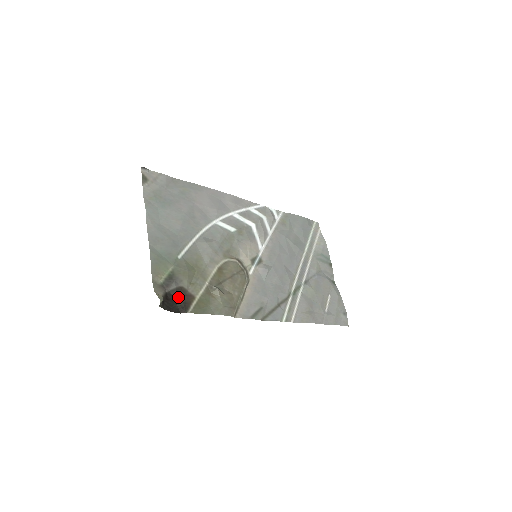
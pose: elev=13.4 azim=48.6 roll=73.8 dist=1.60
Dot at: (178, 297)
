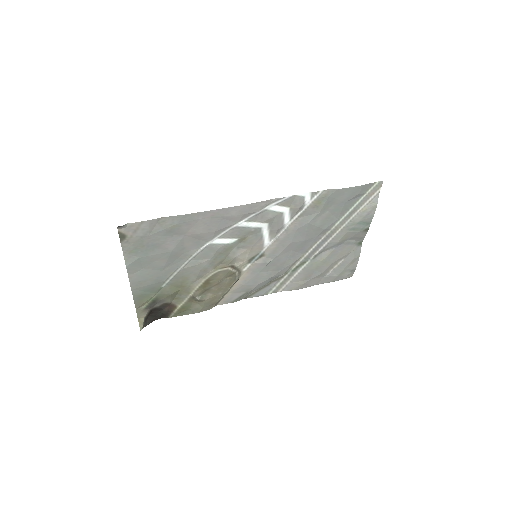
Dot at: (161, 309)
